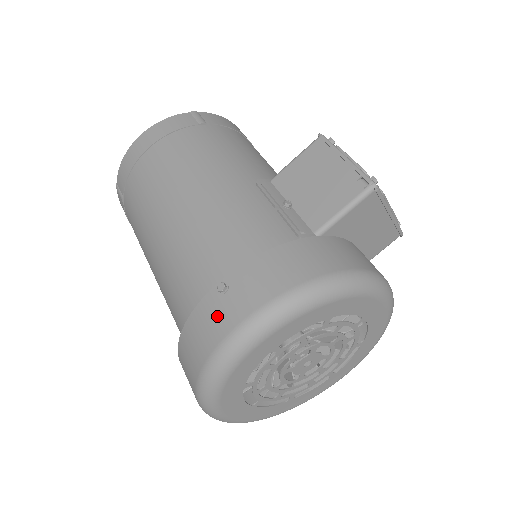
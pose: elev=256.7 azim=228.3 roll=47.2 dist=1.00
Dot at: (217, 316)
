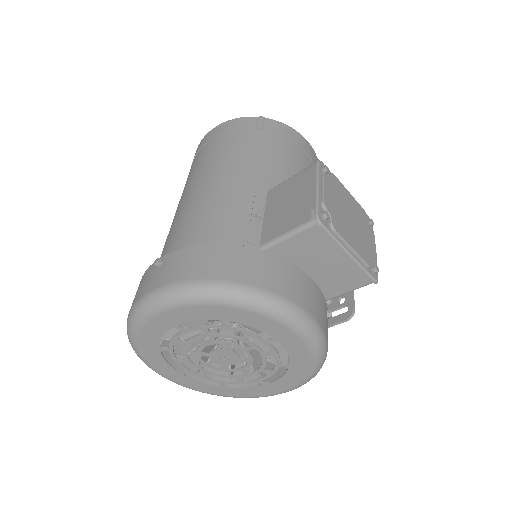
Dot at: (145, 282)
